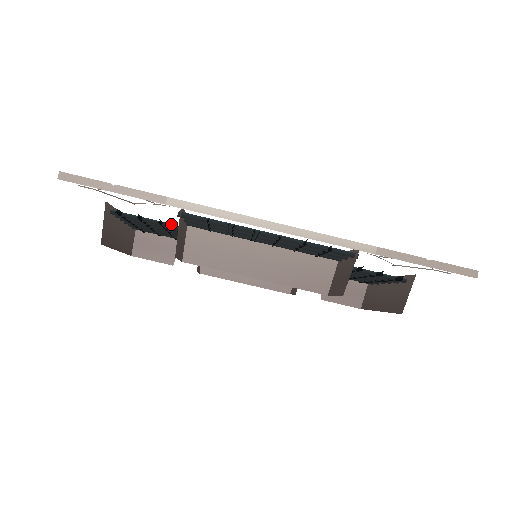
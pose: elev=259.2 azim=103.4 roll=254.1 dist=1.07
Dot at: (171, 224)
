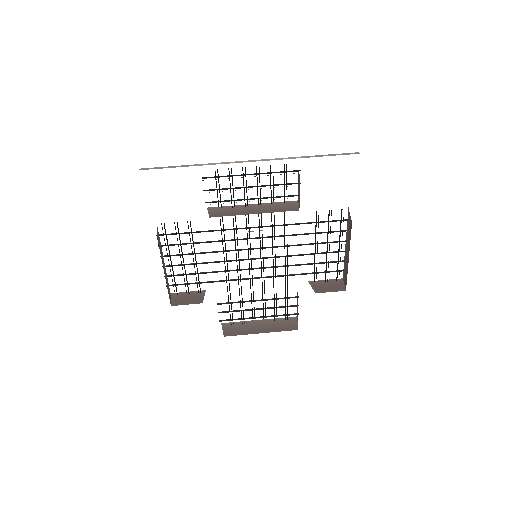
Dot at: (197, 231)
